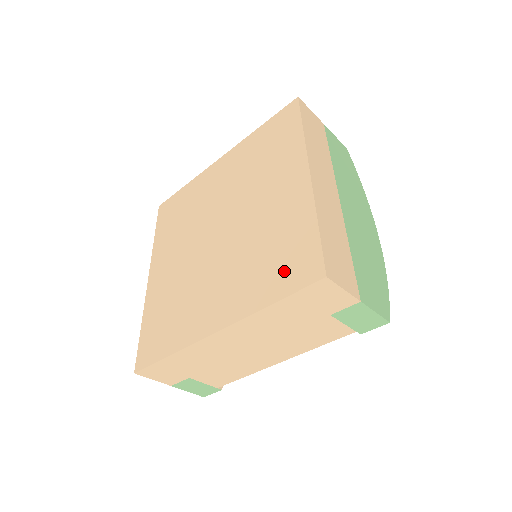
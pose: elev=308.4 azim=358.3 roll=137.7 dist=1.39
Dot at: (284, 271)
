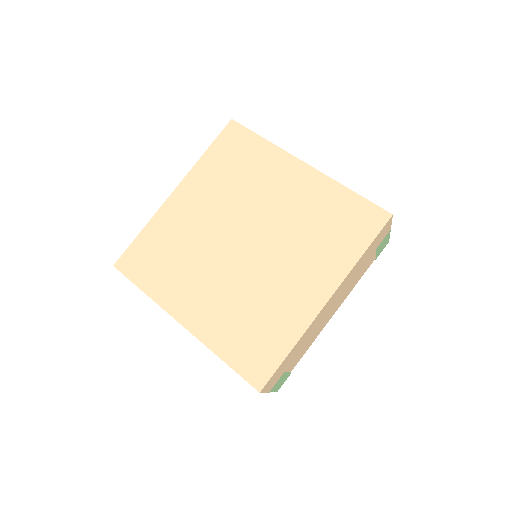
Dot at: (353, 230)
